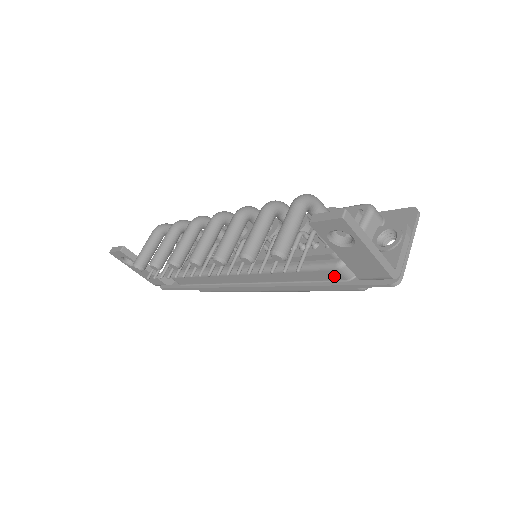
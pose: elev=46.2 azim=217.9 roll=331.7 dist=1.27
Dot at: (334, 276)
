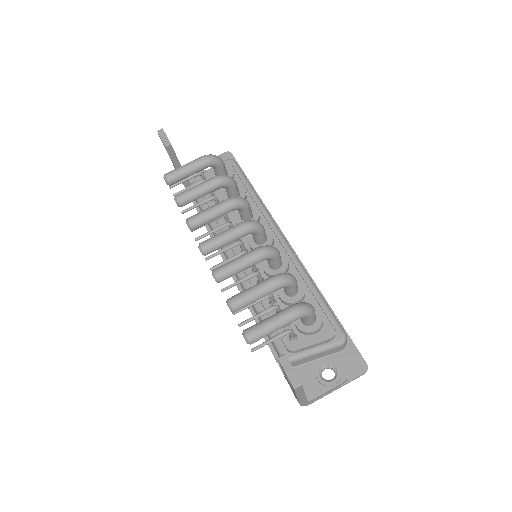
Dot at: occluded
